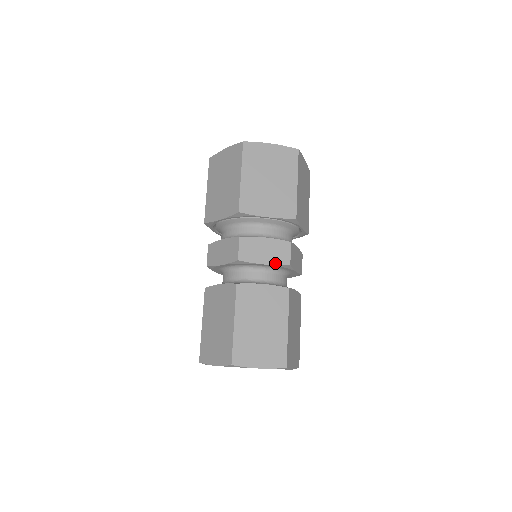
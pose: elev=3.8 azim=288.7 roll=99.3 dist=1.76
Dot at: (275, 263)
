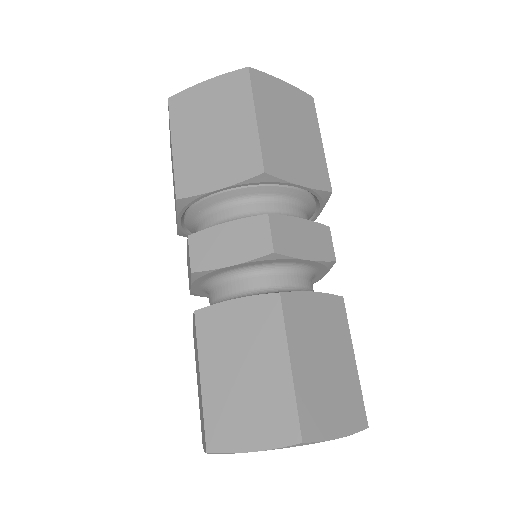
Dot at: (319, 258)
